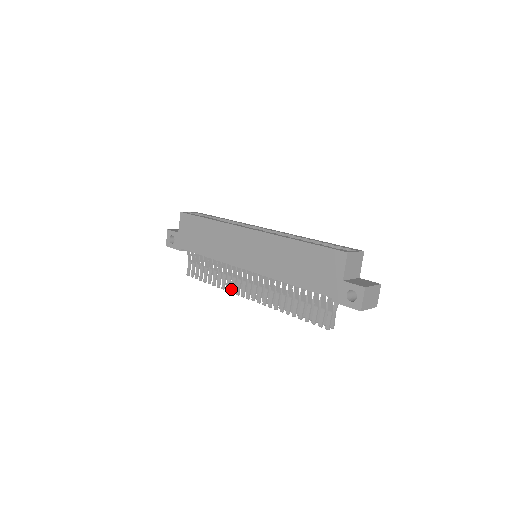
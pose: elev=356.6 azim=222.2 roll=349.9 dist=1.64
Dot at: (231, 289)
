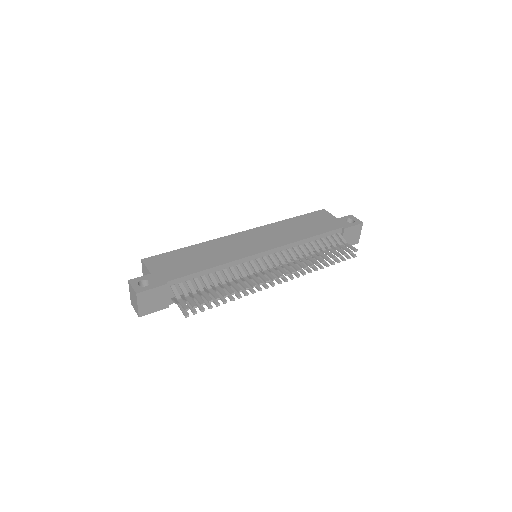
Dot at: (257, 282)
